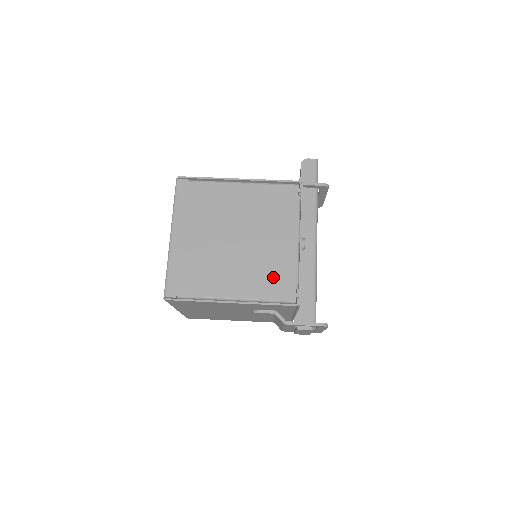
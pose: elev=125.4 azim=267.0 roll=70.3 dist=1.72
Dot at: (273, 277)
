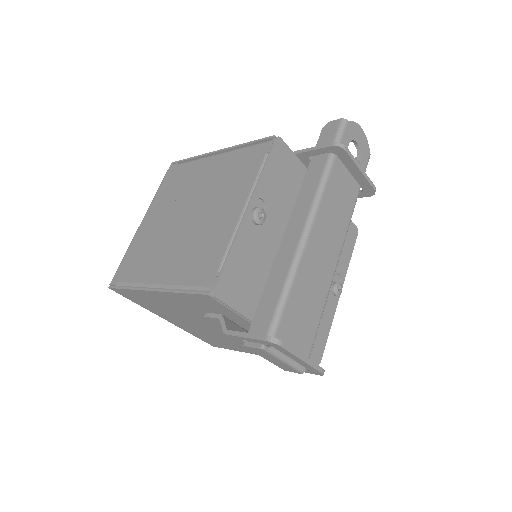
Dot at: (201, 257)
